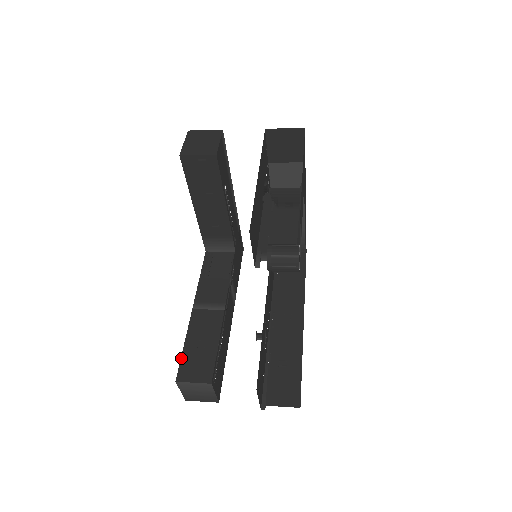
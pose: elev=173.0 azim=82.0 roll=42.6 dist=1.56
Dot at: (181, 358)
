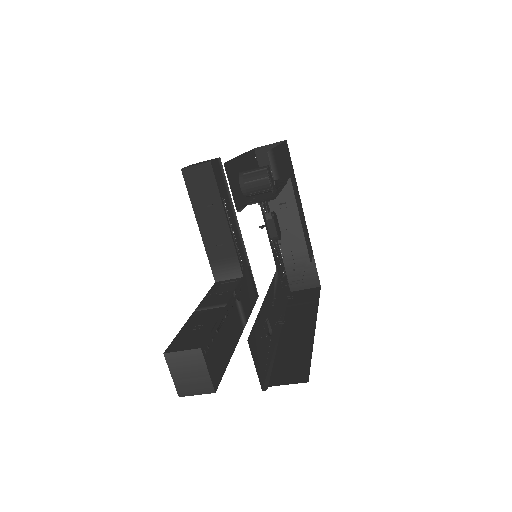
Dot at: (174, 339)
